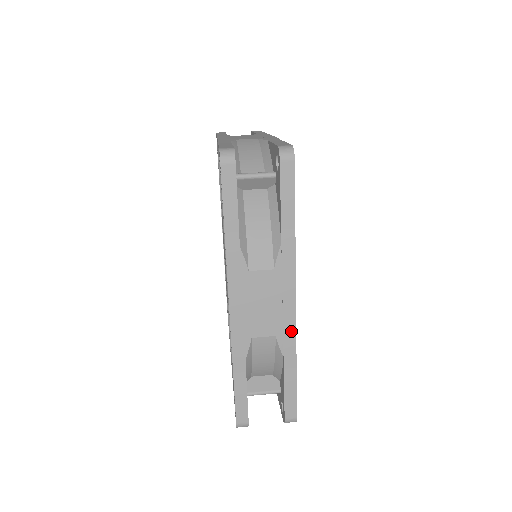
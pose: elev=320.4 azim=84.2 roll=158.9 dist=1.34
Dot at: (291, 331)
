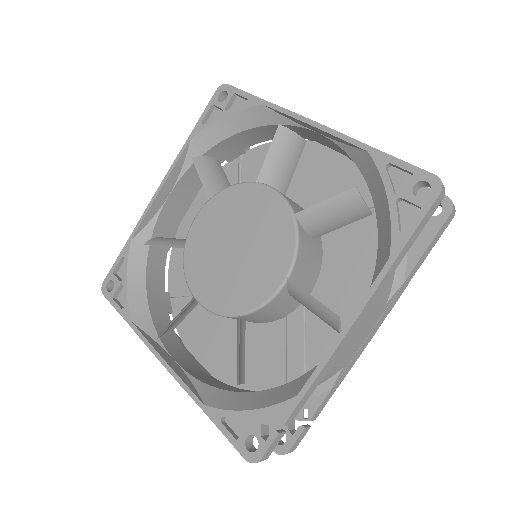
Dot at: occluded
